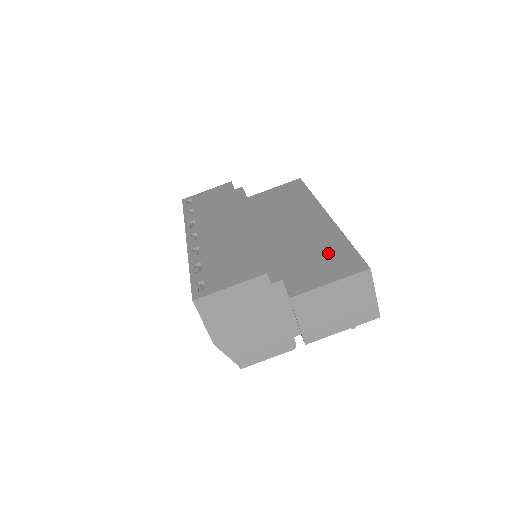
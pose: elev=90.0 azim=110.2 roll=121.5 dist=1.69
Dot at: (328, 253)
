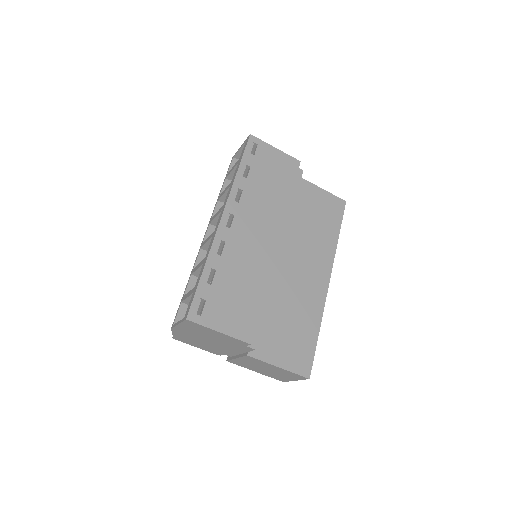
Dot at: (299, 332)
